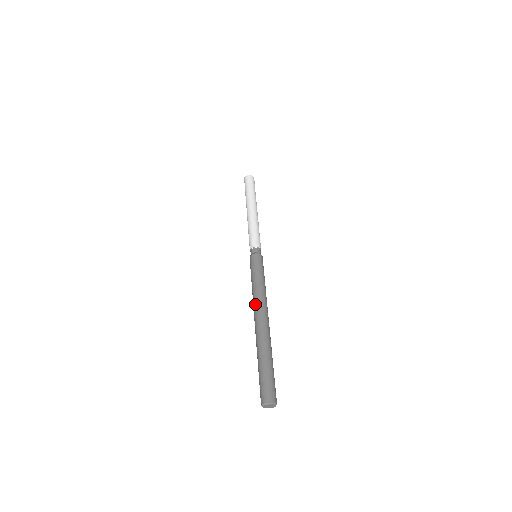
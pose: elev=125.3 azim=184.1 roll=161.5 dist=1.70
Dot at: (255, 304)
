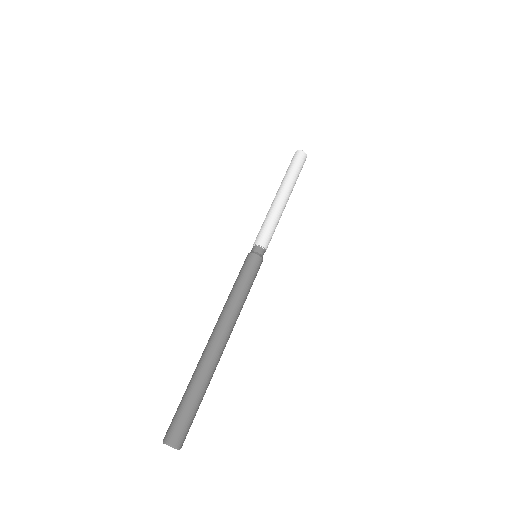
Dot at: (220, 316)
